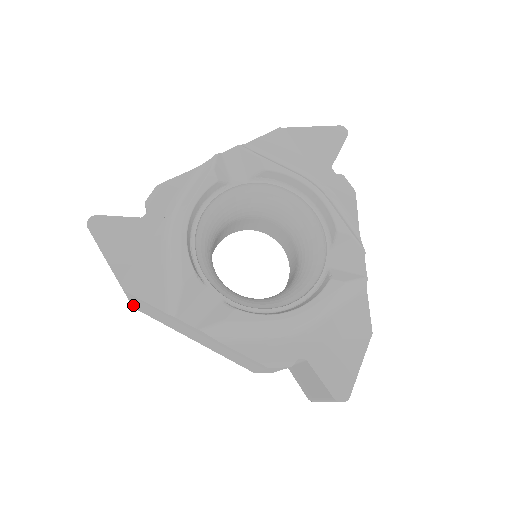
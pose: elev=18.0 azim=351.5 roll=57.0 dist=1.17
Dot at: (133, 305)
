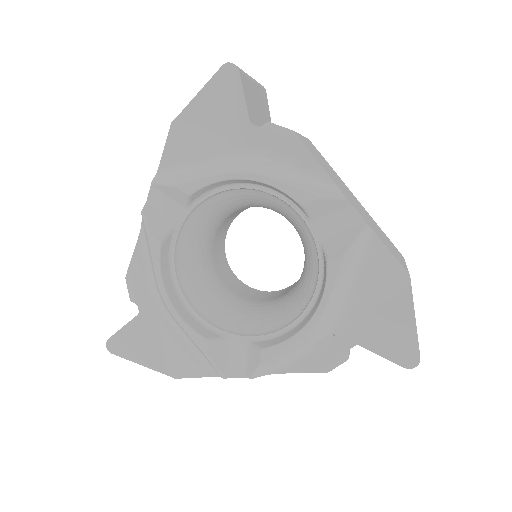
Dot at: occluded
